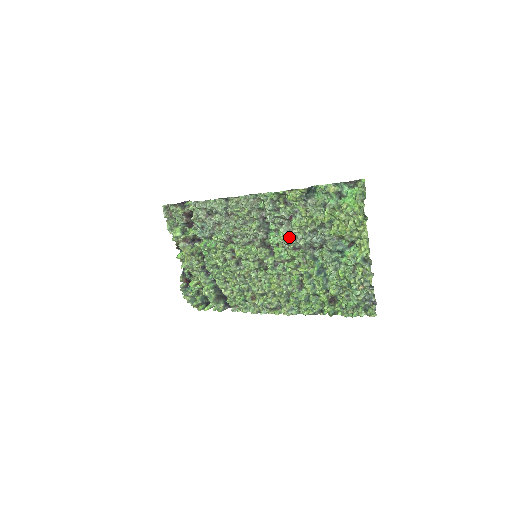
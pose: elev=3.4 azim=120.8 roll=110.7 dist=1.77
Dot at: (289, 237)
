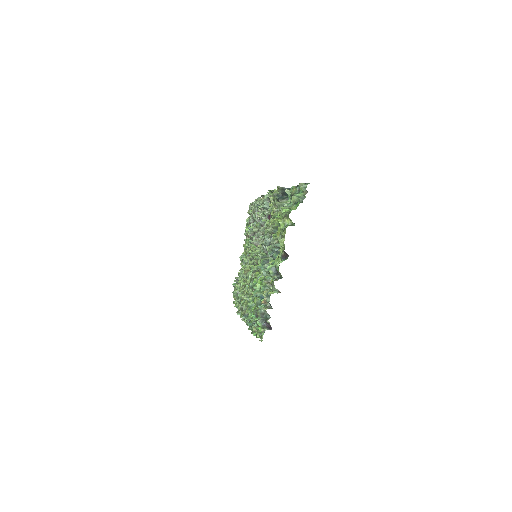
Dot at: (262, 236)
